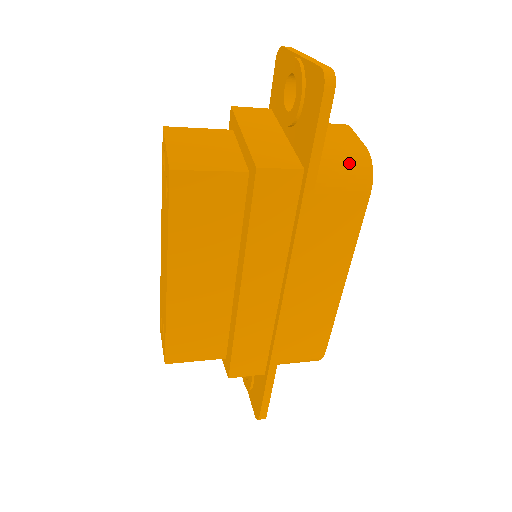
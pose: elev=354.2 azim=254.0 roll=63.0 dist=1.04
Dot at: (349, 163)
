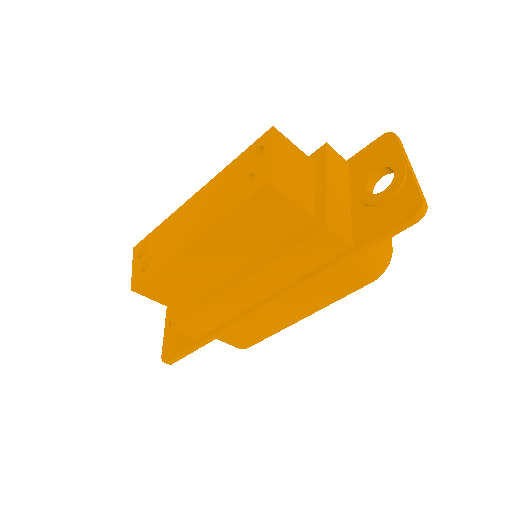
Dot at: (377, 255)
